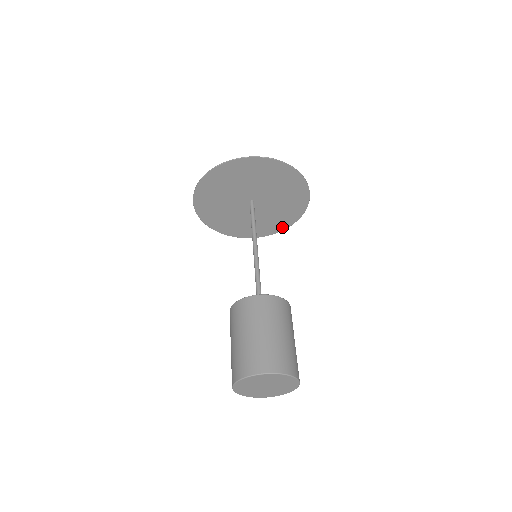
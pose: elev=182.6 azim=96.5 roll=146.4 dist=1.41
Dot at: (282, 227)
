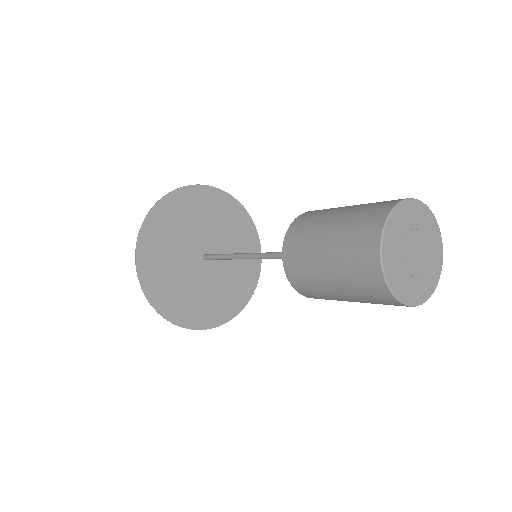
Dot at: (234, 310)
